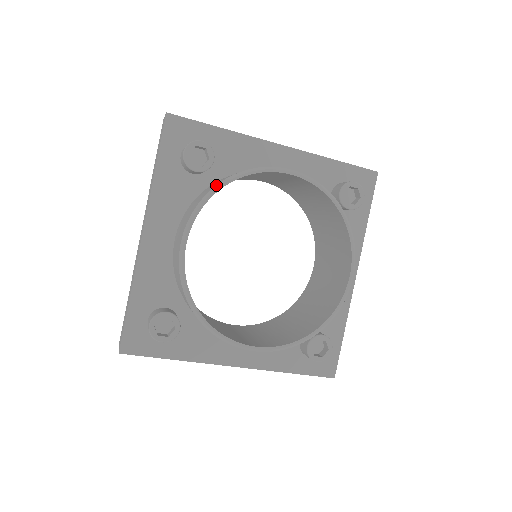
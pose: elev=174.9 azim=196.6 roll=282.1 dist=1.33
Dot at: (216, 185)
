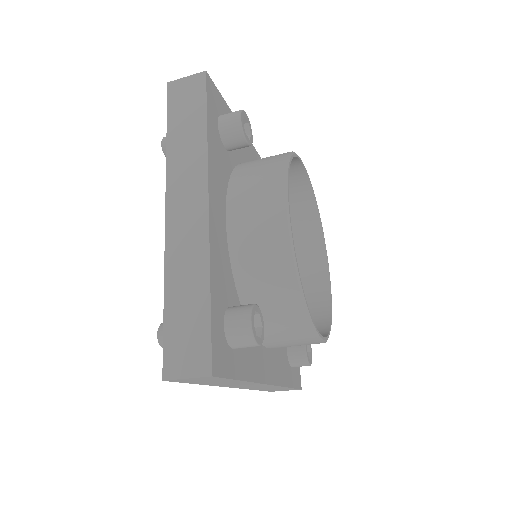
Dot at: (288, 157)
